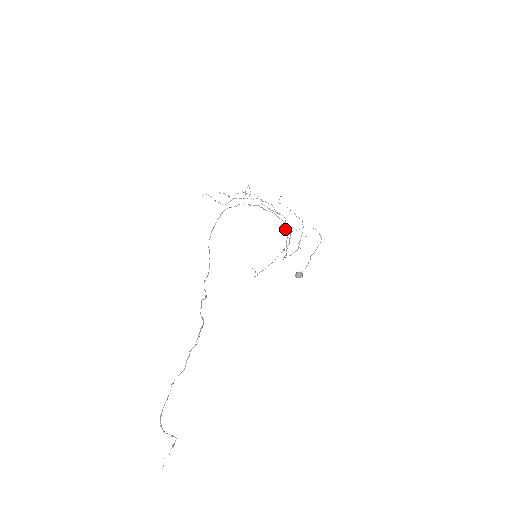
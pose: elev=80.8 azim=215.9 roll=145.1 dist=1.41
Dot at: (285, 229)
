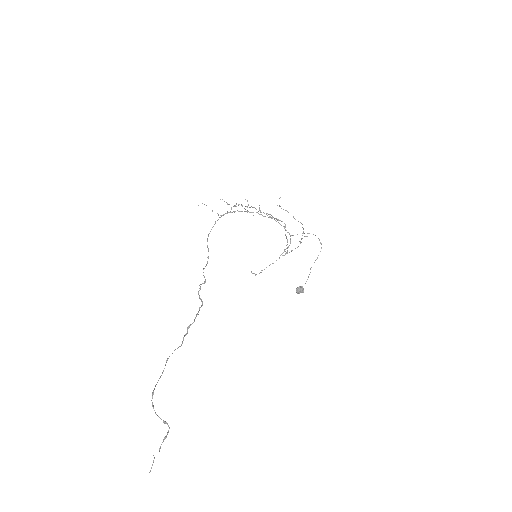
Dot at: (285, 234)
